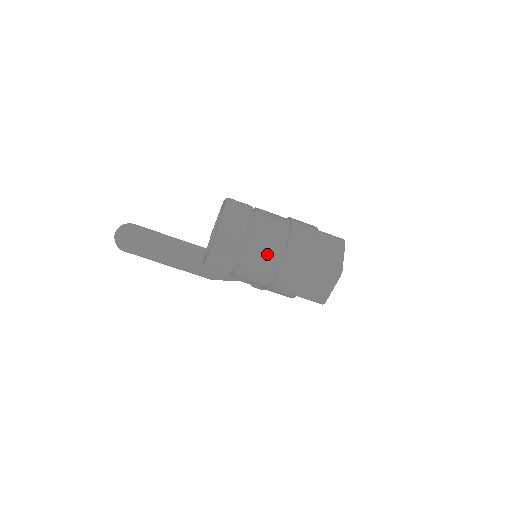
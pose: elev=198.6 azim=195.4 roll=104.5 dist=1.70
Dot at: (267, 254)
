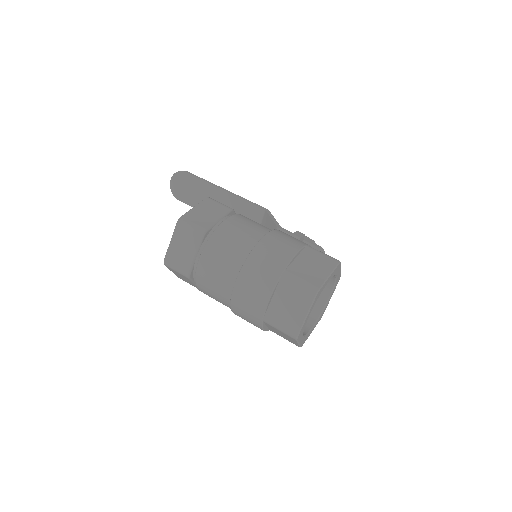
Dot at: (215, 294)
